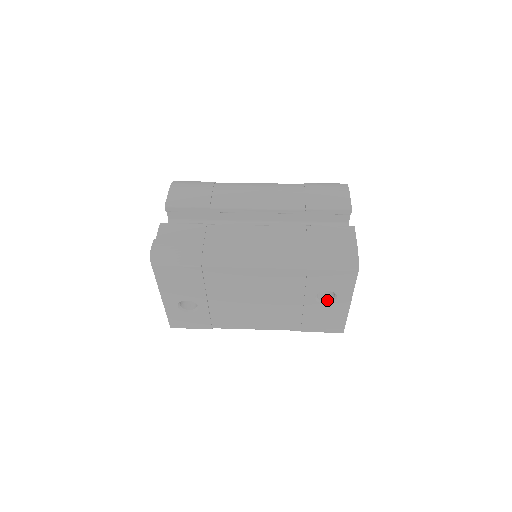
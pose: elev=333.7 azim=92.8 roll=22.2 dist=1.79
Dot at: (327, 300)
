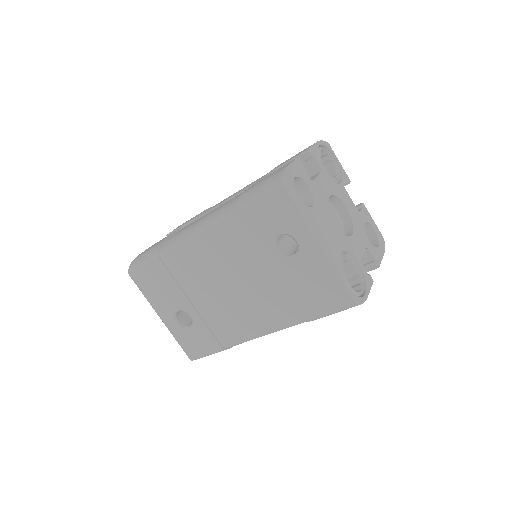
Dot at: (294, 253)
